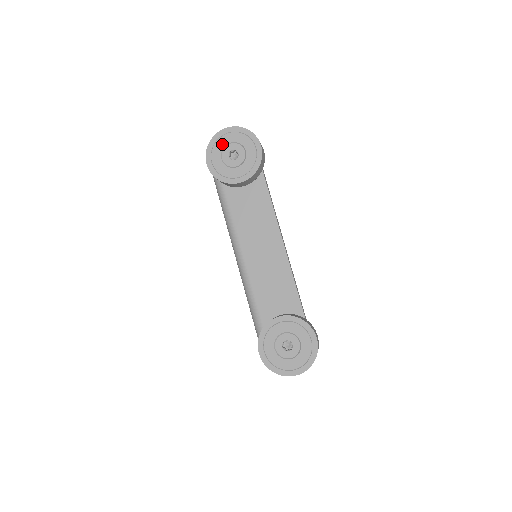
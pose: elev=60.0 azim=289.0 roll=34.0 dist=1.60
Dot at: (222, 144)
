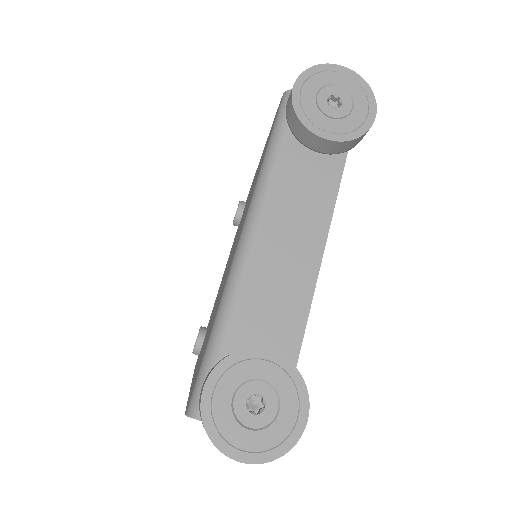
Dot at: (328, 79)
